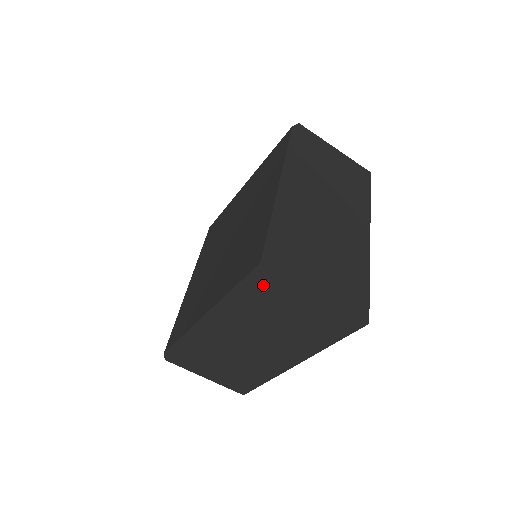
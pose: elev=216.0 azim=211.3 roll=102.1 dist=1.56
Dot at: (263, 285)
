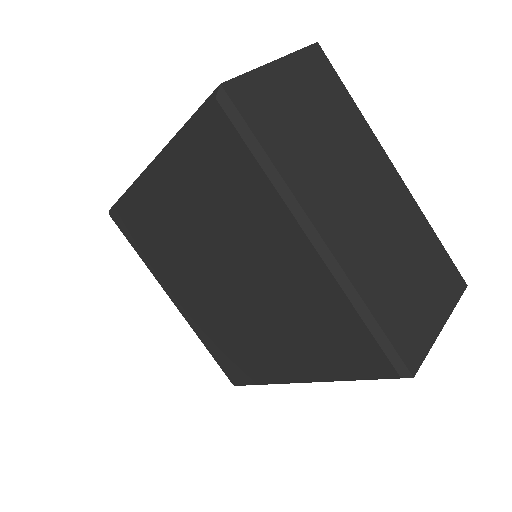
Dot at: occluded
